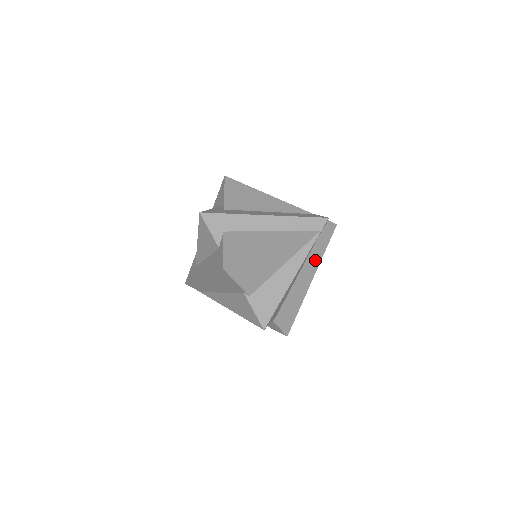
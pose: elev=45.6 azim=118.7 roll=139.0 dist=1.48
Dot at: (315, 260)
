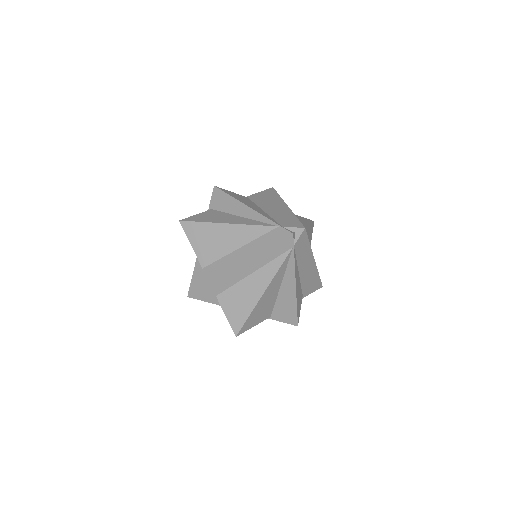
Dot at: (306, 255)
